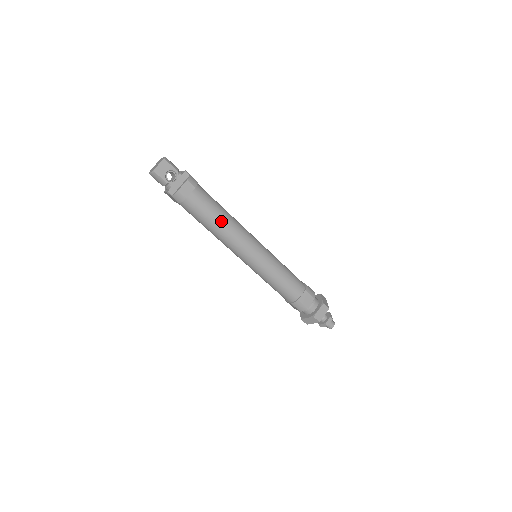
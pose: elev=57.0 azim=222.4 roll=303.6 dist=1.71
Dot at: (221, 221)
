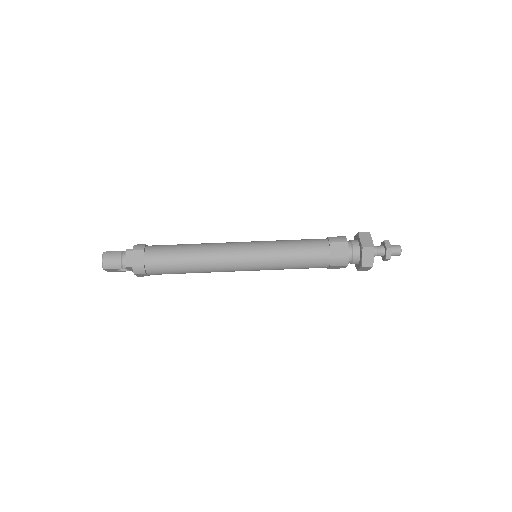
Dot at: occluded
